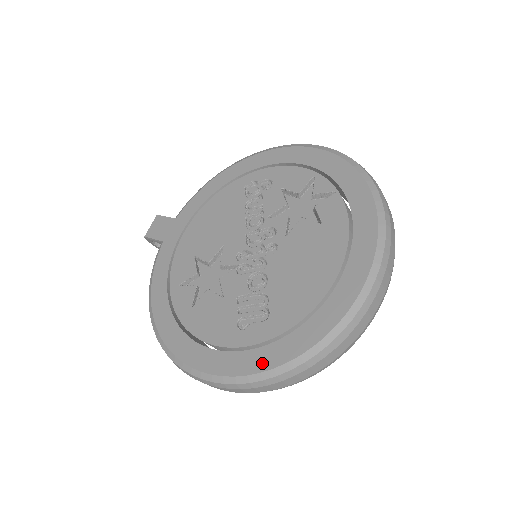
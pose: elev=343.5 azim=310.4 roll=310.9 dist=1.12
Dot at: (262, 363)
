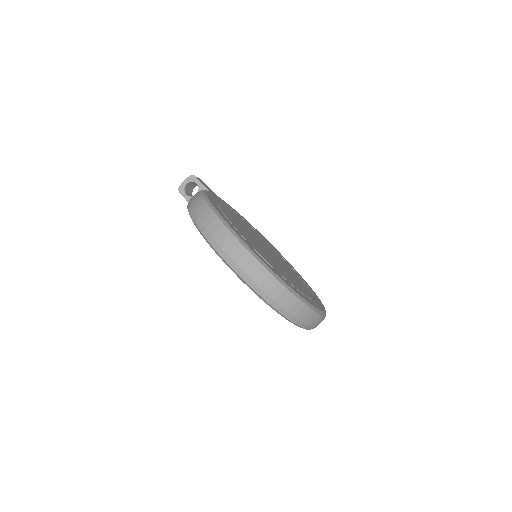
Dot at: occluded
